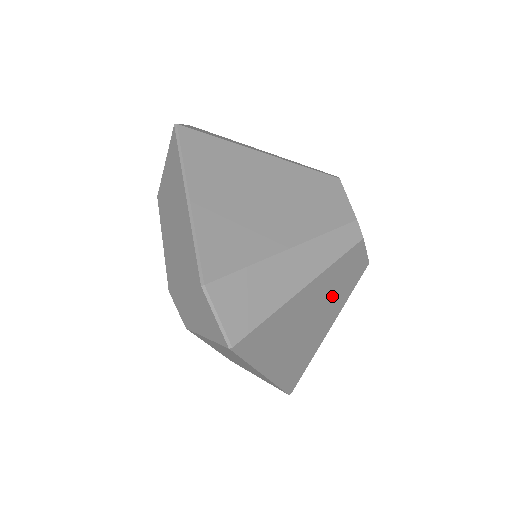
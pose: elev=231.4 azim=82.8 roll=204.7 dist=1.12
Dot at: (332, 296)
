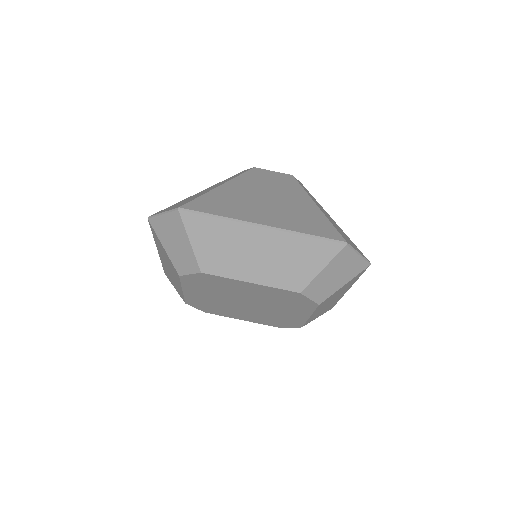
Dot at: (273, 189)
